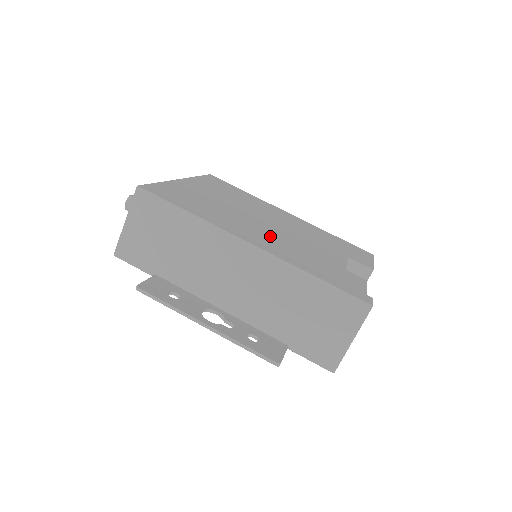
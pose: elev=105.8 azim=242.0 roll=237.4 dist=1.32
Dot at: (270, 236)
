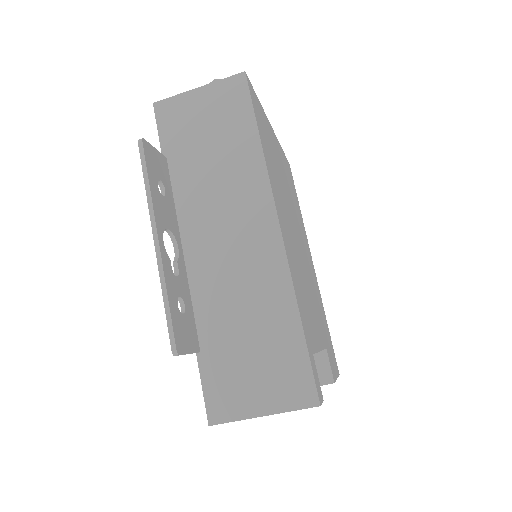
Dot at: (294, 247)
